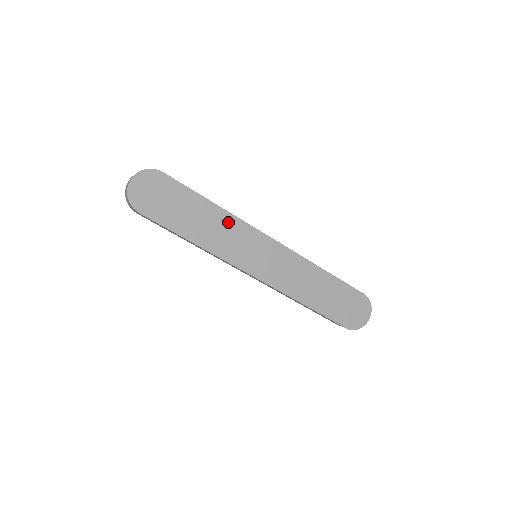
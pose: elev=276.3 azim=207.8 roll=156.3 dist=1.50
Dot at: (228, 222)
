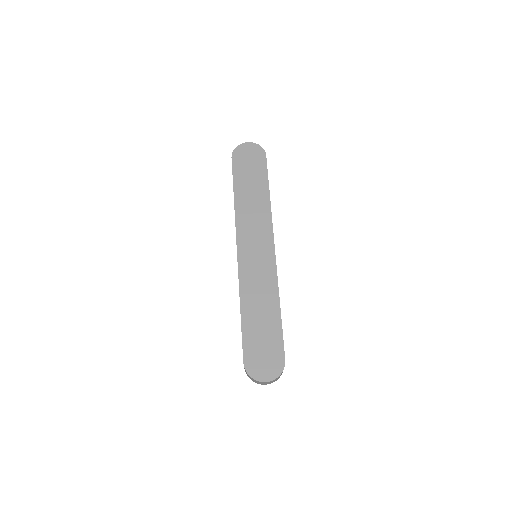
Dot at: (264, 209)
